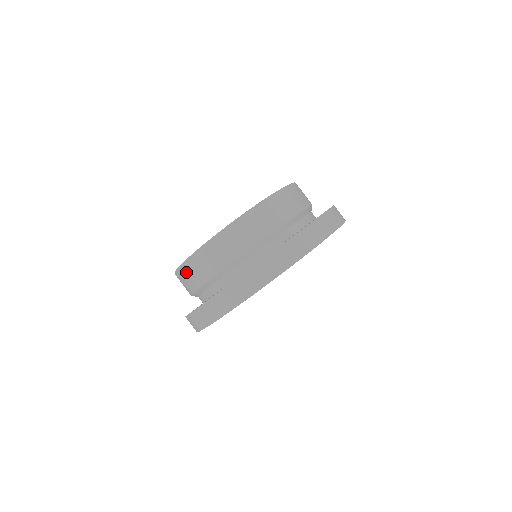
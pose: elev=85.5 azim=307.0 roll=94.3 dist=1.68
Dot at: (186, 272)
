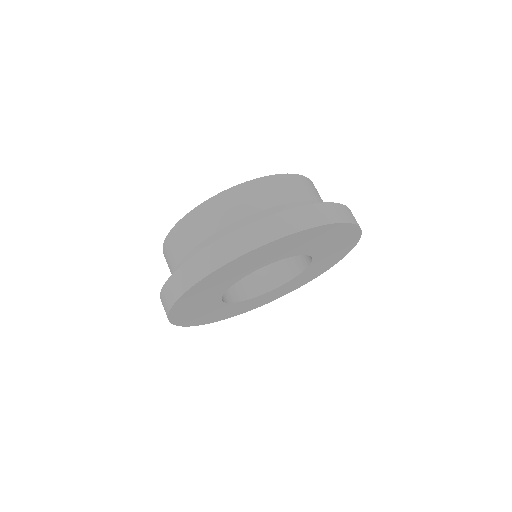
Dot at: (167, 251)
